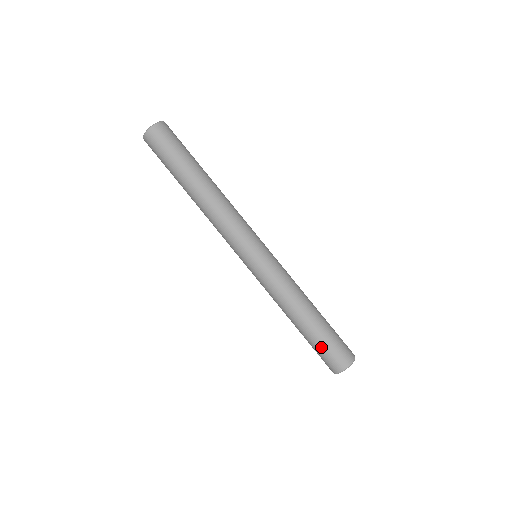
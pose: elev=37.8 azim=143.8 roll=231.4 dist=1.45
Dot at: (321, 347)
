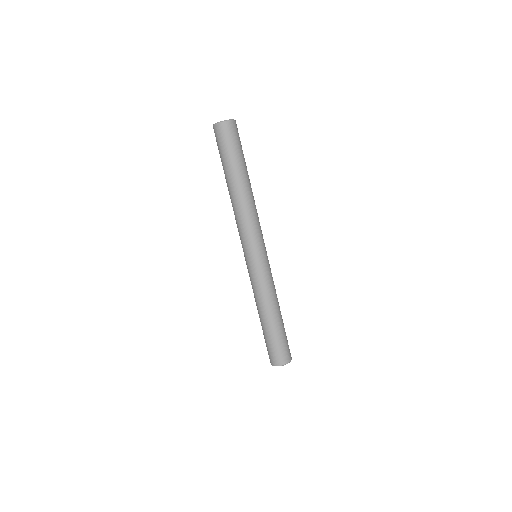
Dot at: (277, 342)
